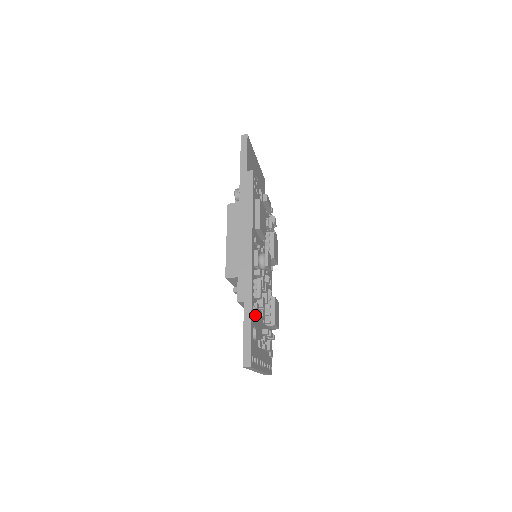
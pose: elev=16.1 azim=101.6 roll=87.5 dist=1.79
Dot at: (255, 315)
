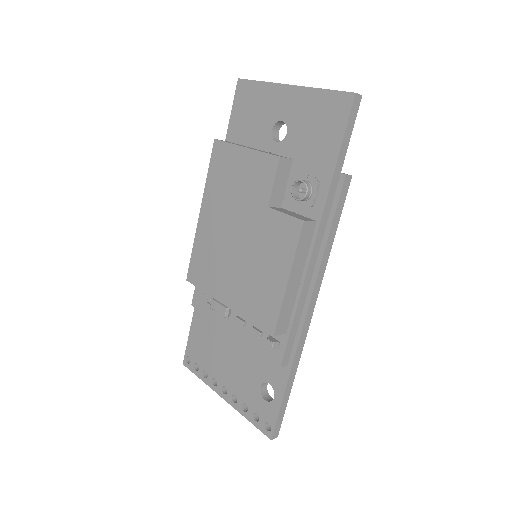
Dot at: occluded
